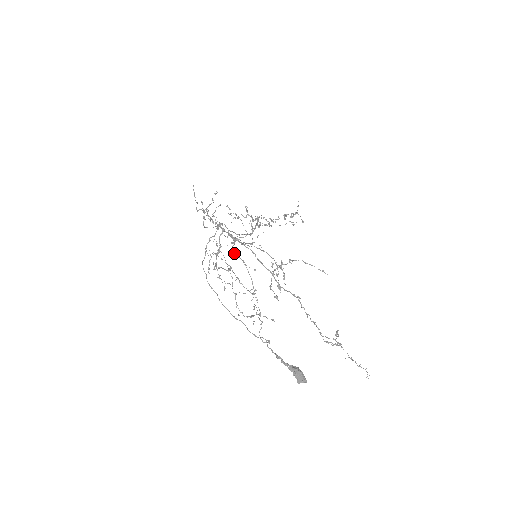
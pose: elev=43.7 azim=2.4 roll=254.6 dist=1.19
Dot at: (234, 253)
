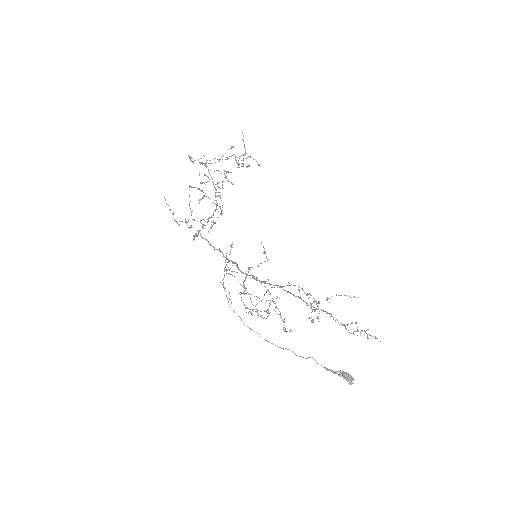
Dot at: occluded
